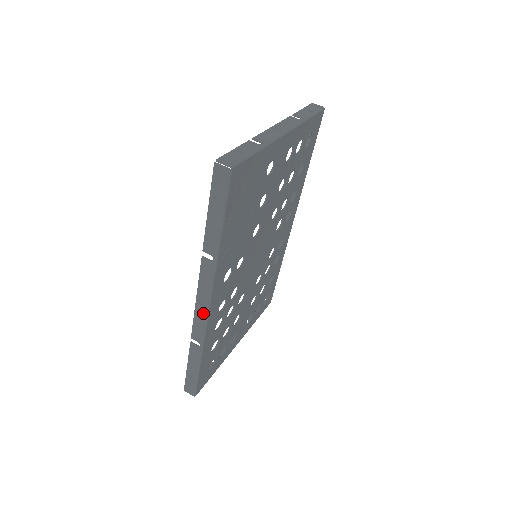
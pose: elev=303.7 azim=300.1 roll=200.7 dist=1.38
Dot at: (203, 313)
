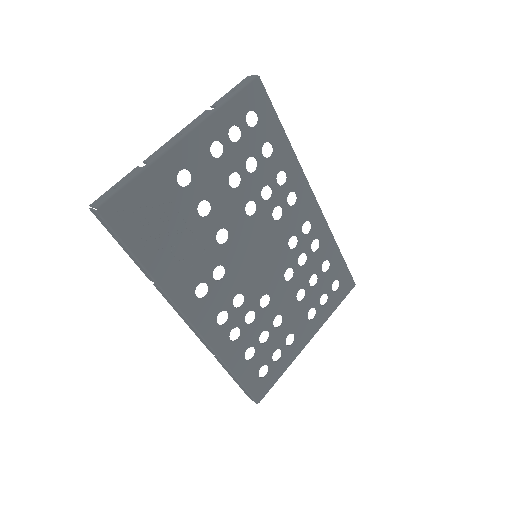
Dot at: (195, 331)
